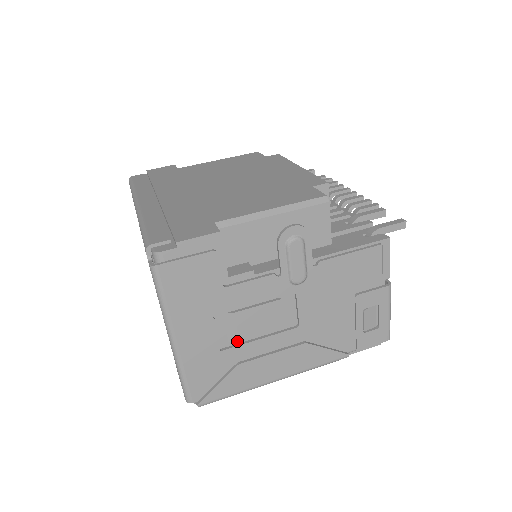
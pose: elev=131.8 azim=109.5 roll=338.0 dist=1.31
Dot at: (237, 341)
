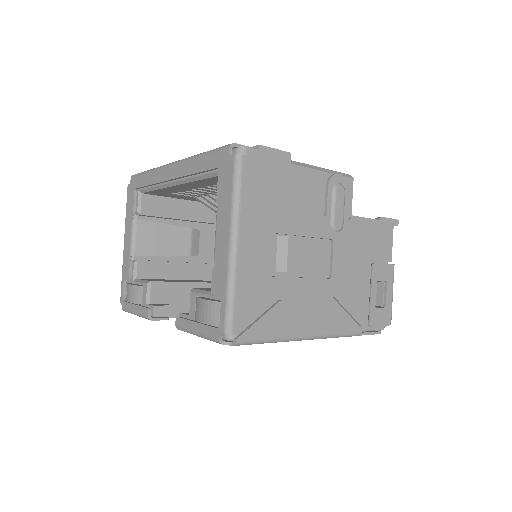
Dot at: (284, 271)
